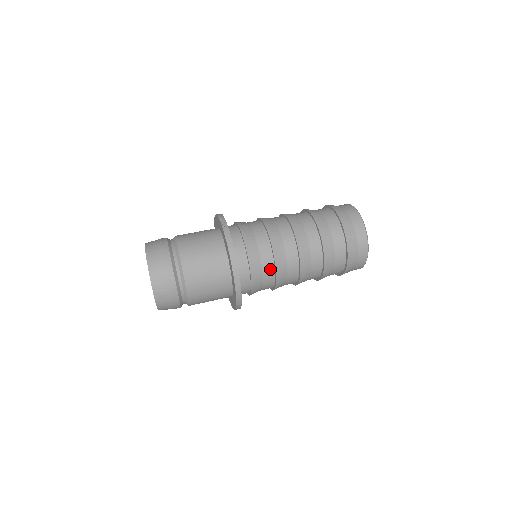
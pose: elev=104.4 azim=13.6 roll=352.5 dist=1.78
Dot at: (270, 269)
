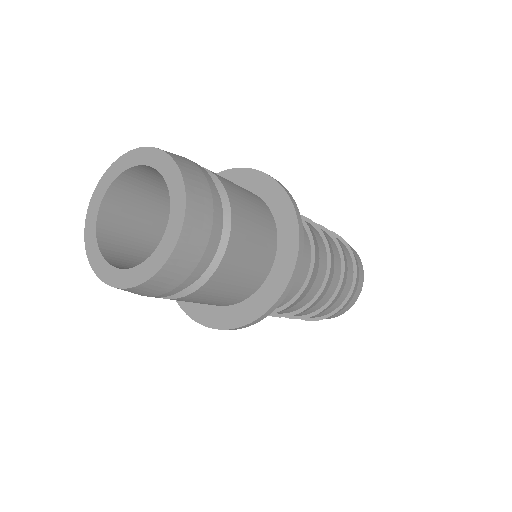
Dot at: (305, 235)
